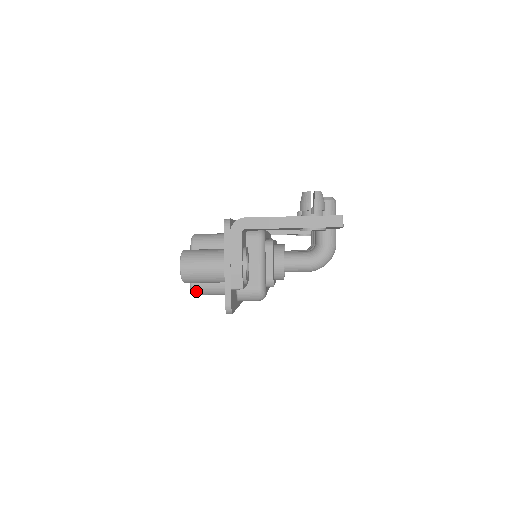
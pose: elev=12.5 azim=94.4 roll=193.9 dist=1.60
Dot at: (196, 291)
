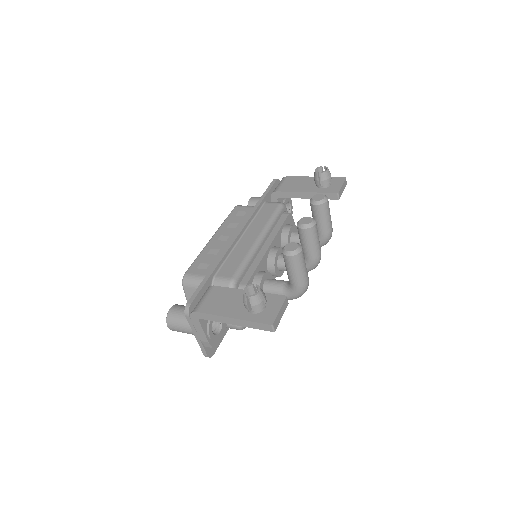
Dot at: occluded
